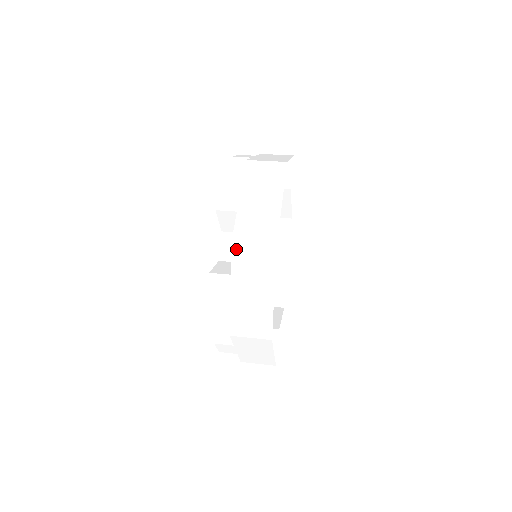
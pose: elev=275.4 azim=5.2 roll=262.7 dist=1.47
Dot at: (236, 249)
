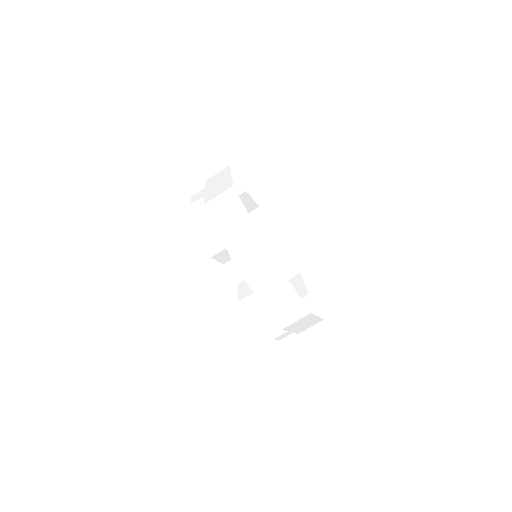
Dot at: (286, 328)
